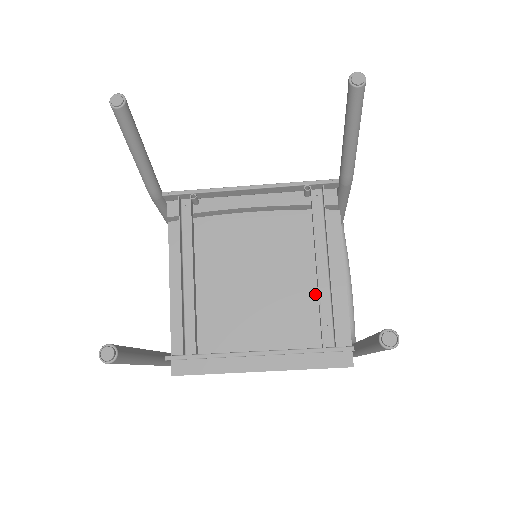
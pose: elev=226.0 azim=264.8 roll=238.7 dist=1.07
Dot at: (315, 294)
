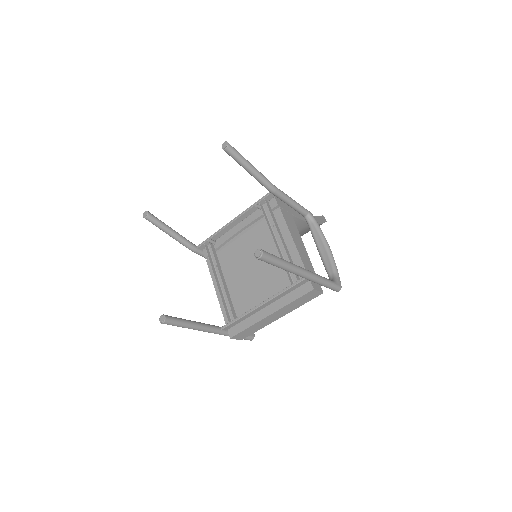
Dot at: occluded
